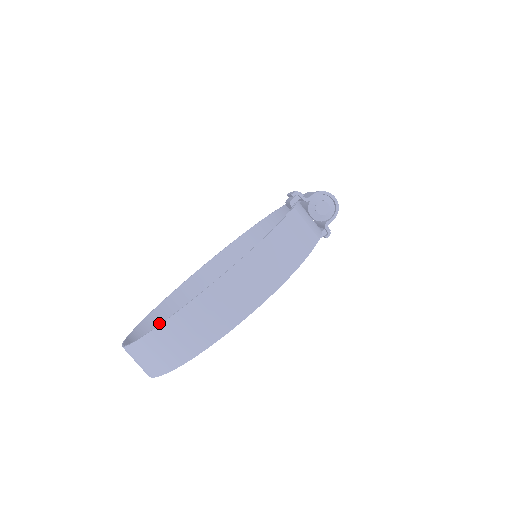
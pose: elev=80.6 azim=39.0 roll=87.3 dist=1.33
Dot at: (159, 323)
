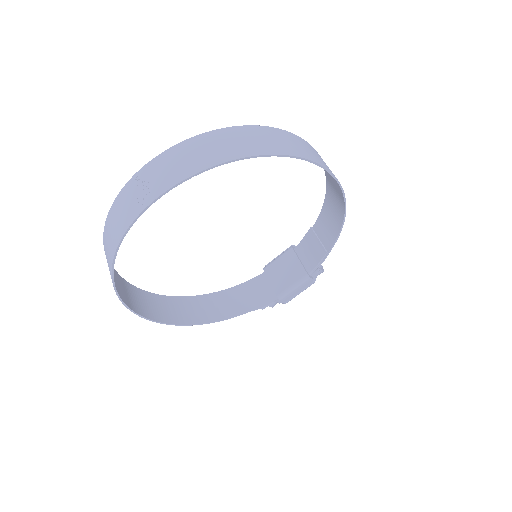
Dot at: occluded
